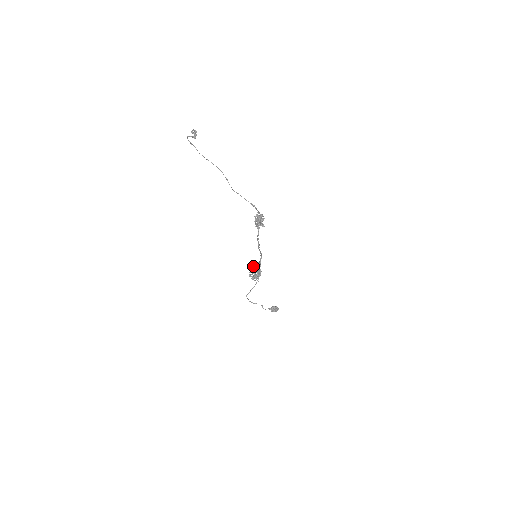
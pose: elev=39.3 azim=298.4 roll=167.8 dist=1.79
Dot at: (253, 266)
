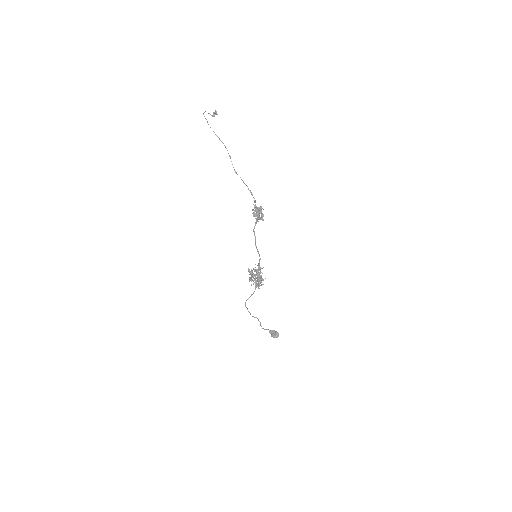
Dot at: (255, 270)
